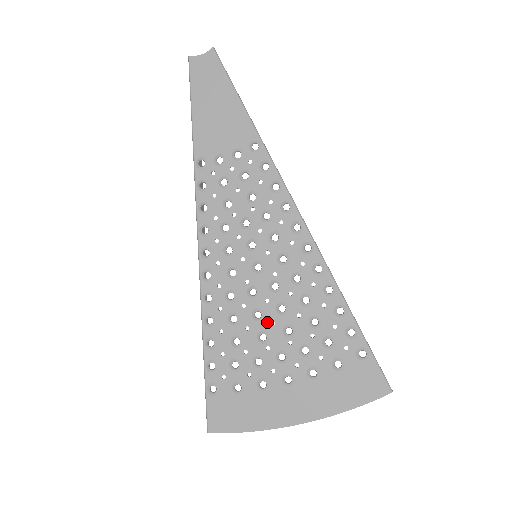
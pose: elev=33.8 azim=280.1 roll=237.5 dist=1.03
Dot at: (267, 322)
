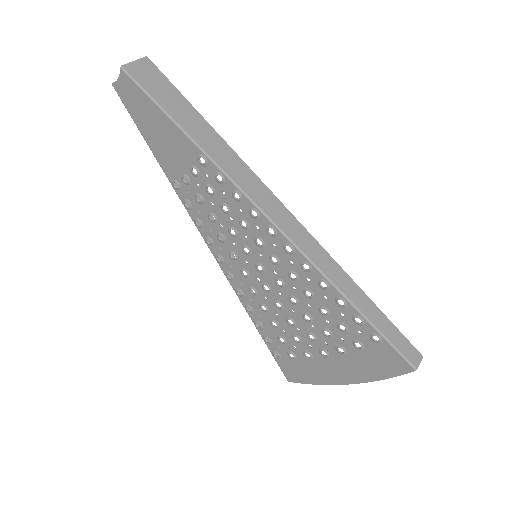
Dot at: (288, 310)
